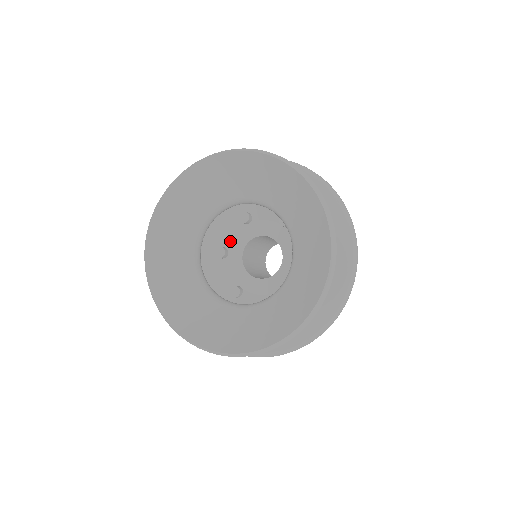
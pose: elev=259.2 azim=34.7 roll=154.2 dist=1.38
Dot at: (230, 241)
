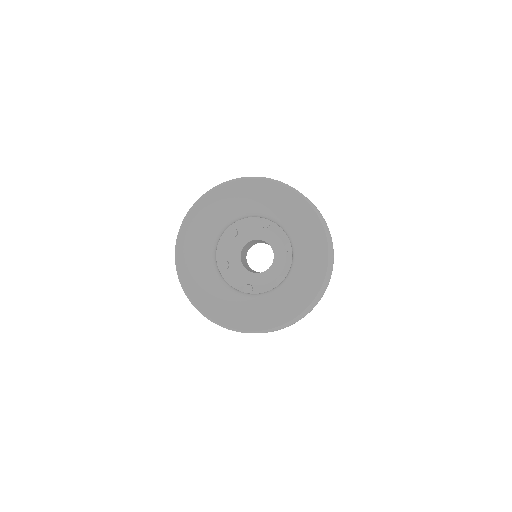
Dot at: (244, 229)
